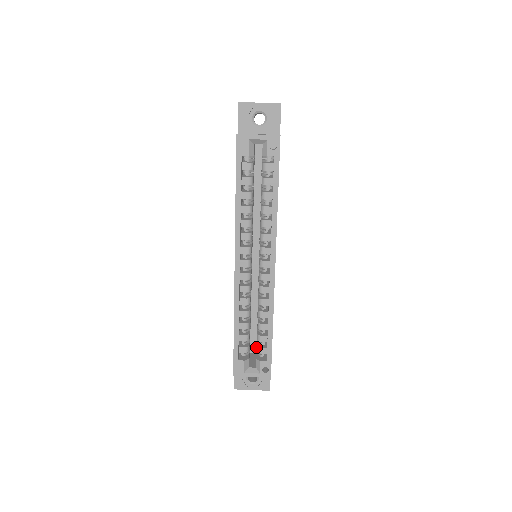
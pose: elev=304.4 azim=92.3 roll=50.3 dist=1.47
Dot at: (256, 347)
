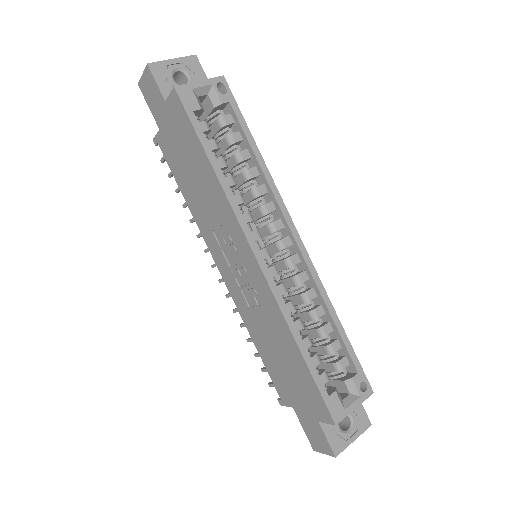
Dot at: (327, 373)
